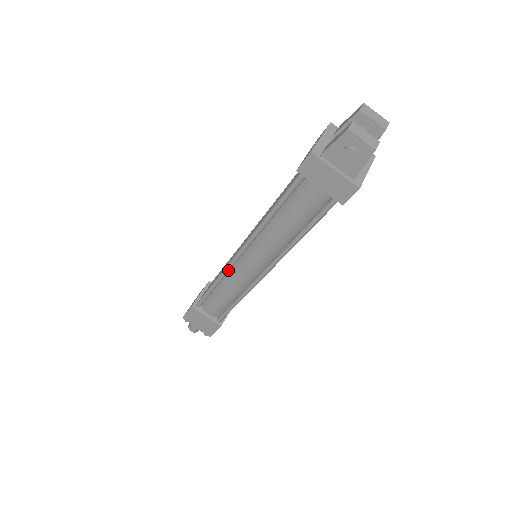
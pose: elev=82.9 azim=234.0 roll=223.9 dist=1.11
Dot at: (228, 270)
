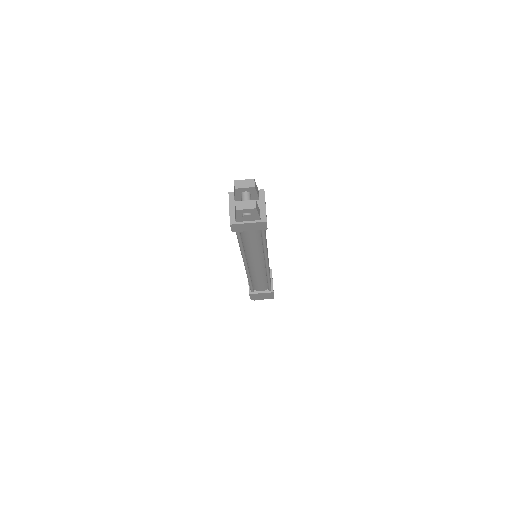
Dot at: (248, 273)
